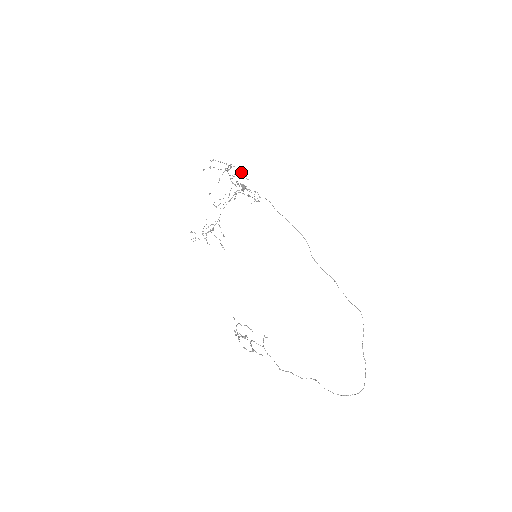
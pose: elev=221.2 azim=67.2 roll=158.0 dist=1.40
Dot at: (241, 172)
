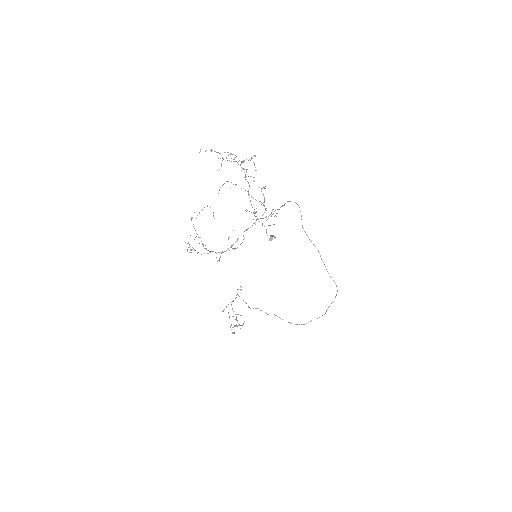
Dot at: (253, 162)
